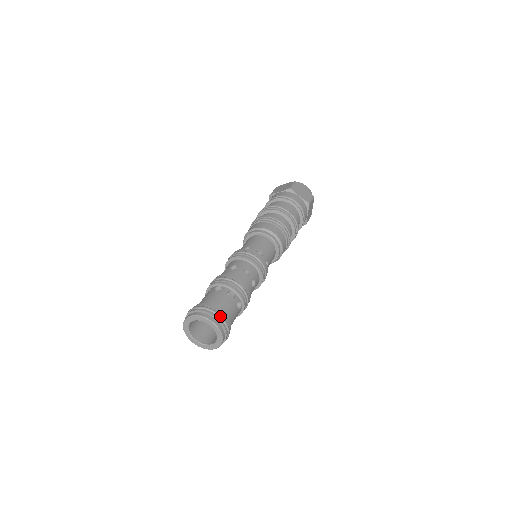
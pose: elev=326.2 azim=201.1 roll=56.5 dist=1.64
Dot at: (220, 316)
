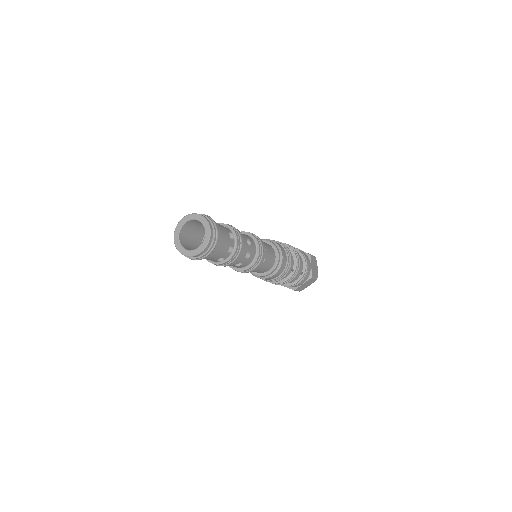
Dot at: (209, 216)
